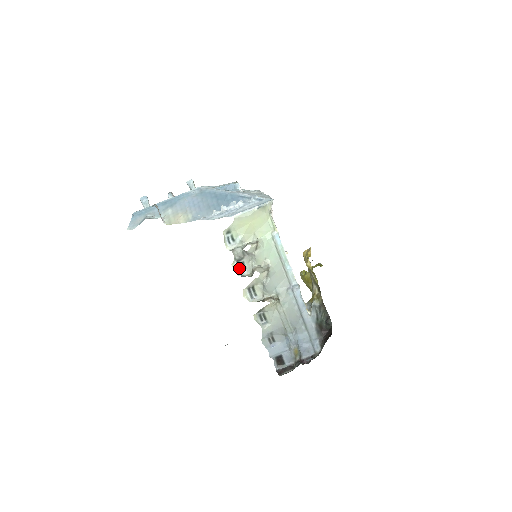
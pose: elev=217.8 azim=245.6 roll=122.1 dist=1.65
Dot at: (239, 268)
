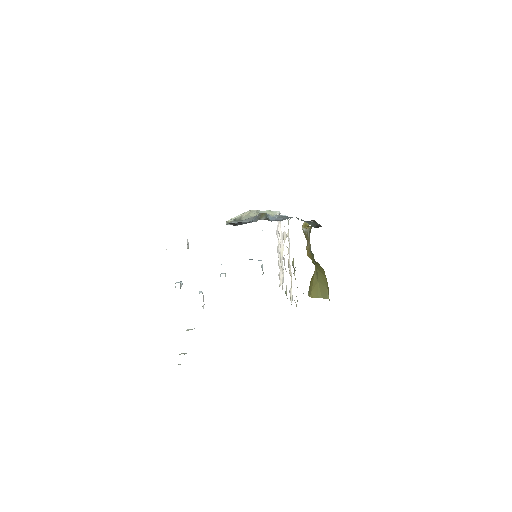
Dot at: occluded
